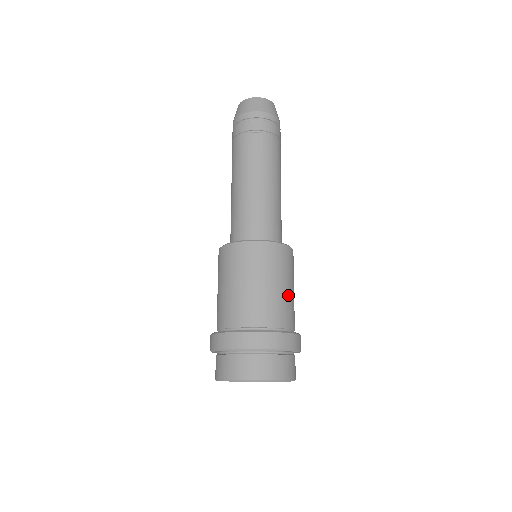
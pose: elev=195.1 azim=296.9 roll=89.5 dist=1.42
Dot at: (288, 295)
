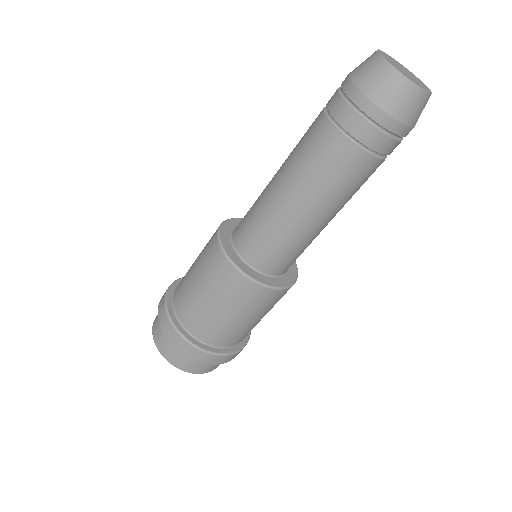
Dot at: occluded
